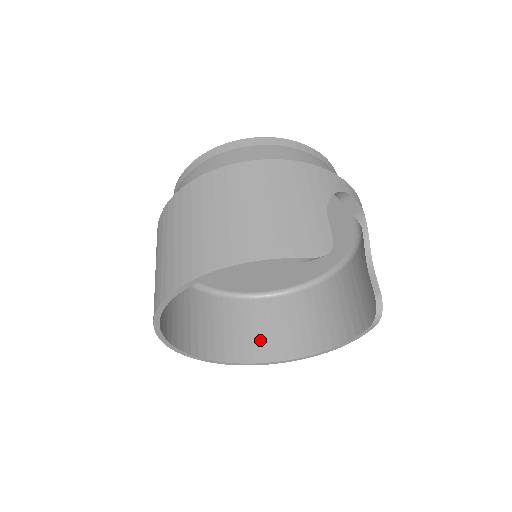
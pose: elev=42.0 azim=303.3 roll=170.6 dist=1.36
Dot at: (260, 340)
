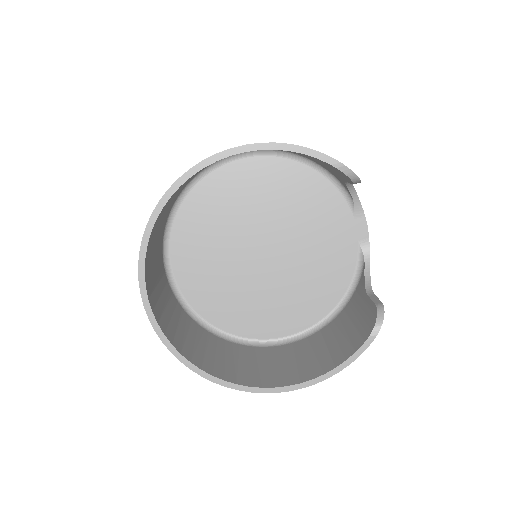
Dot at: (223, 364)
